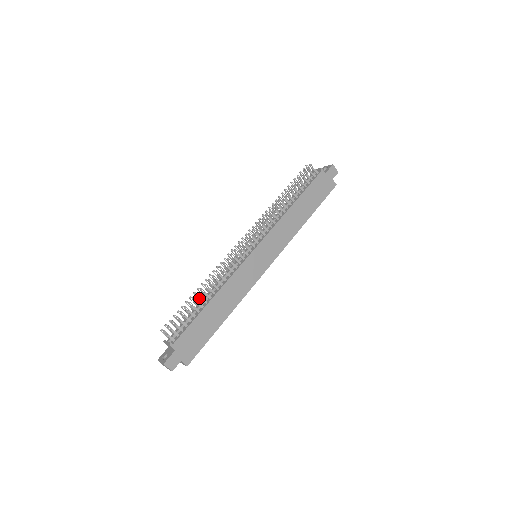
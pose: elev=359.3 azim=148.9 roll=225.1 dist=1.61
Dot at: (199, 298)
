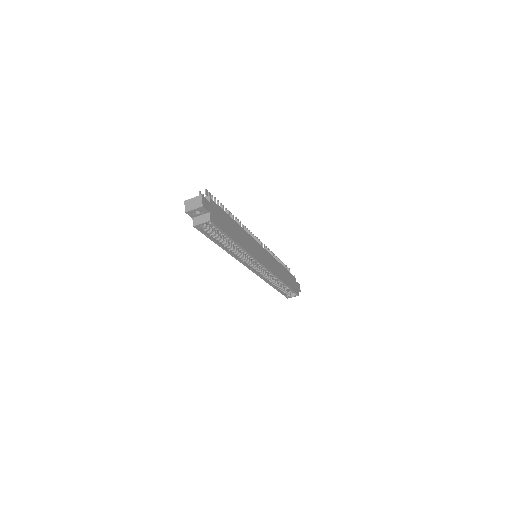
Dot at: occluded
